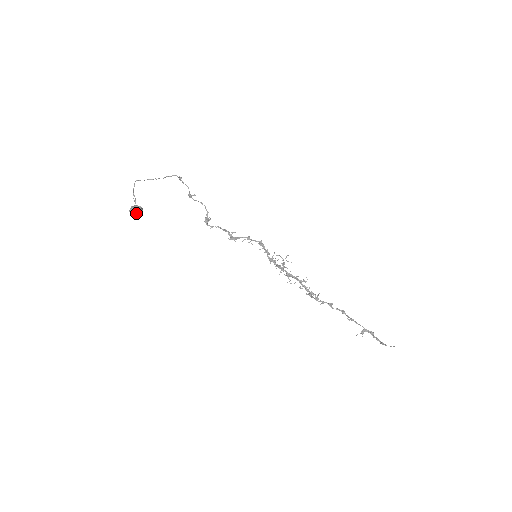
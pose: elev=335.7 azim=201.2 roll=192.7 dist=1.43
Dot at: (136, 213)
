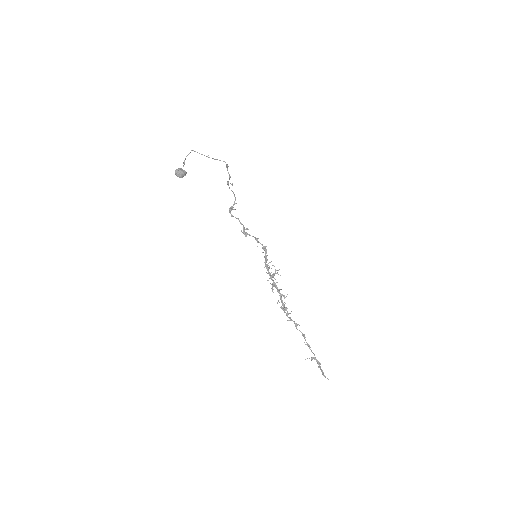
Dot at: (180, 174)
